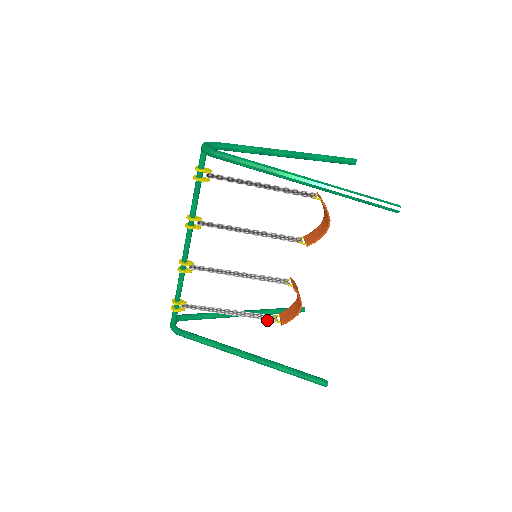
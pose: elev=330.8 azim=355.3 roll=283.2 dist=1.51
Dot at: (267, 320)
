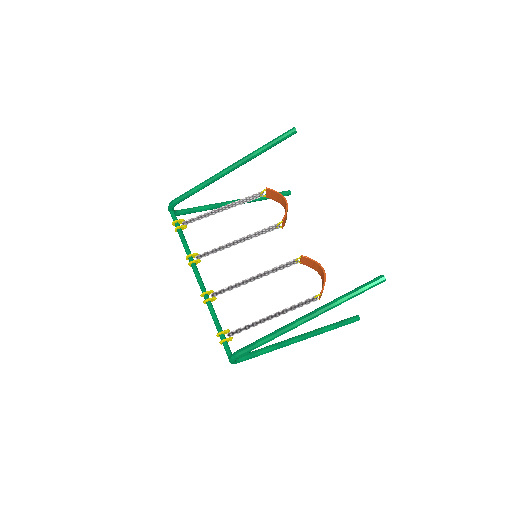
Dot at: (308, 302)
